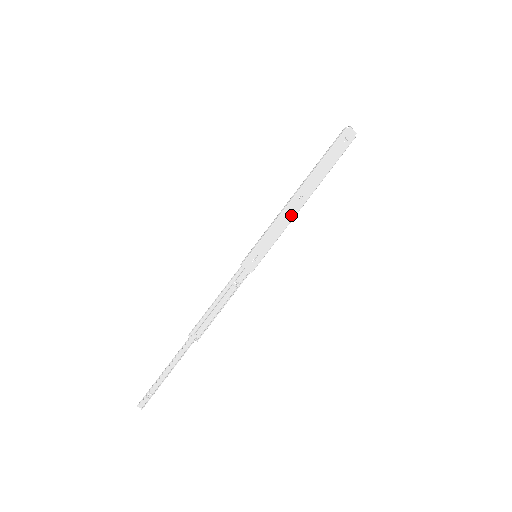
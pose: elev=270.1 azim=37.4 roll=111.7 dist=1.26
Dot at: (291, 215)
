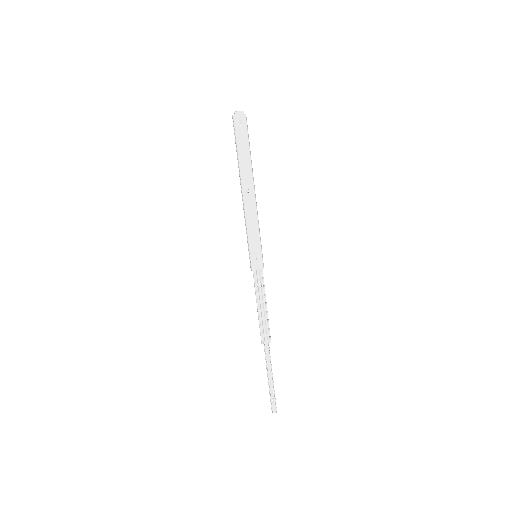
Dot at: (253, 208)
